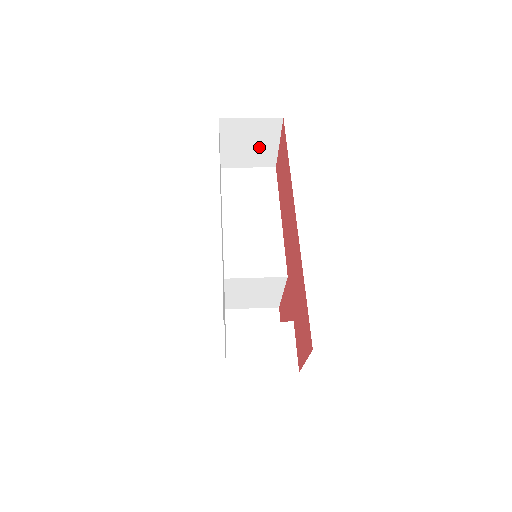
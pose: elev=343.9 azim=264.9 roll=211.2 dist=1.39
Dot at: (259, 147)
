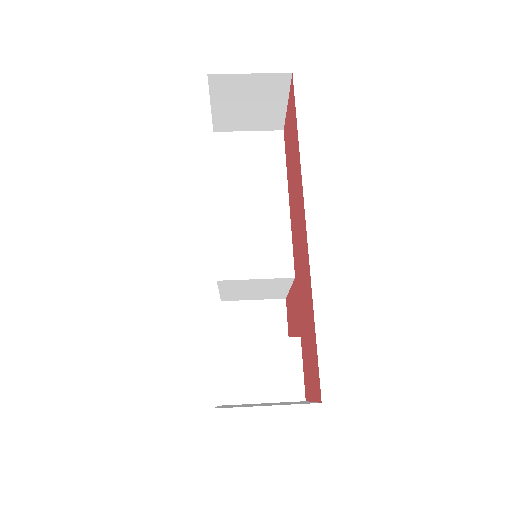
Dot at: (262, 108)
